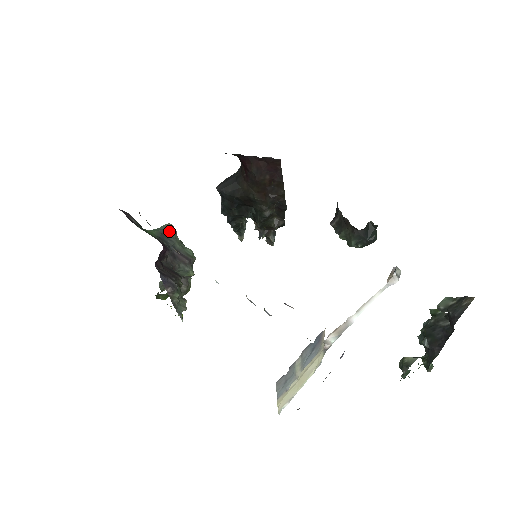
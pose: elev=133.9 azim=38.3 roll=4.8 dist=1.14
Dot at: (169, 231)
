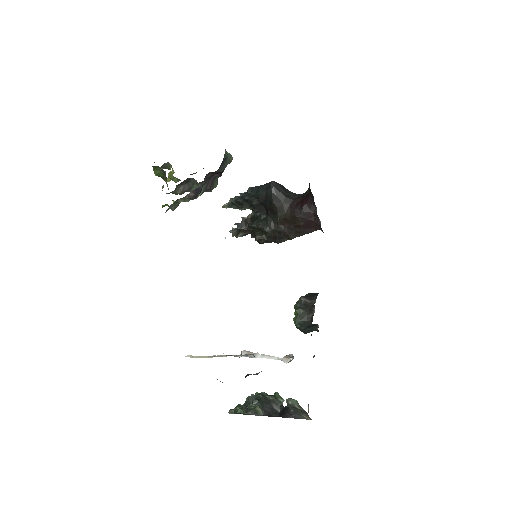
Dot at: (228, 162)
